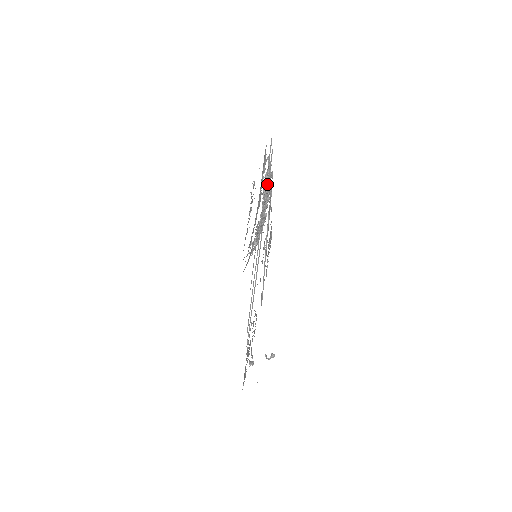
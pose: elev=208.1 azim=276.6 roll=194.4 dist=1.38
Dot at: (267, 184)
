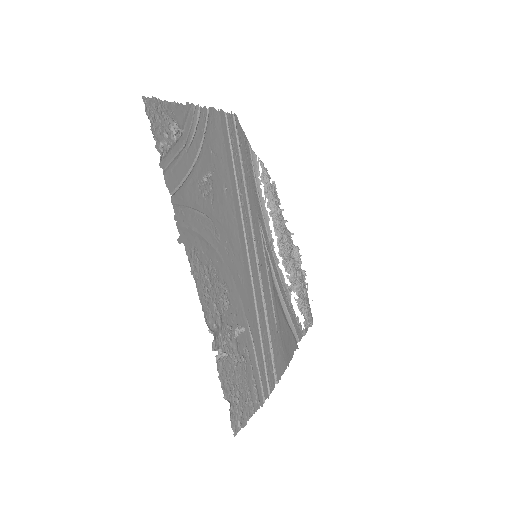
Dot at: (266, 188)
